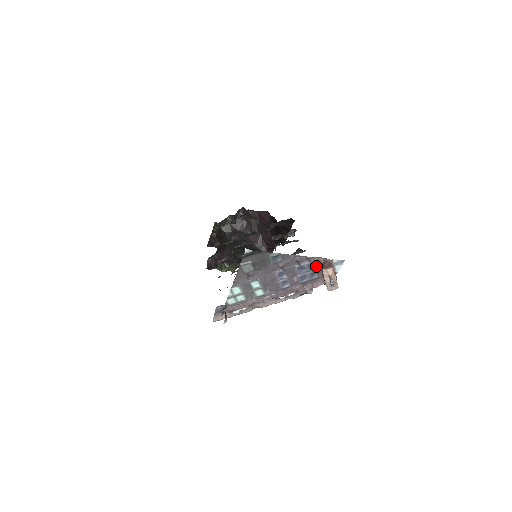
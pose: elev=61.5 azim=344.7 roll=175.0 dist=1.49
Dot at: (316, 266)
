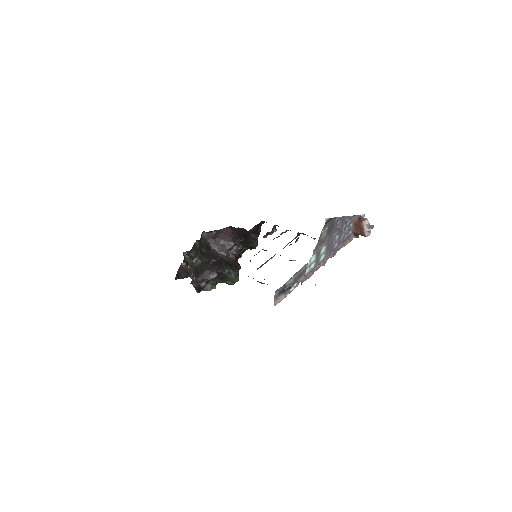
Dot at: (352, 224)
